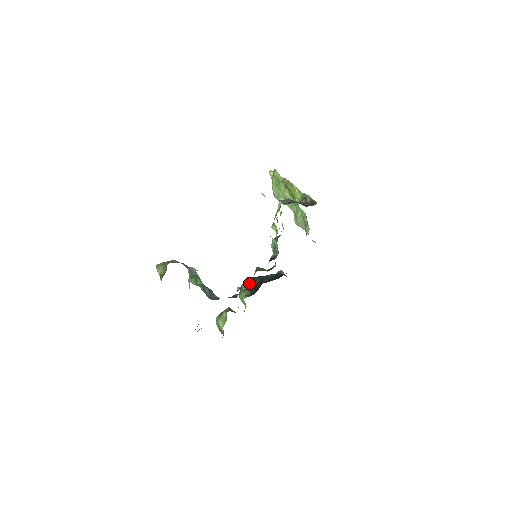
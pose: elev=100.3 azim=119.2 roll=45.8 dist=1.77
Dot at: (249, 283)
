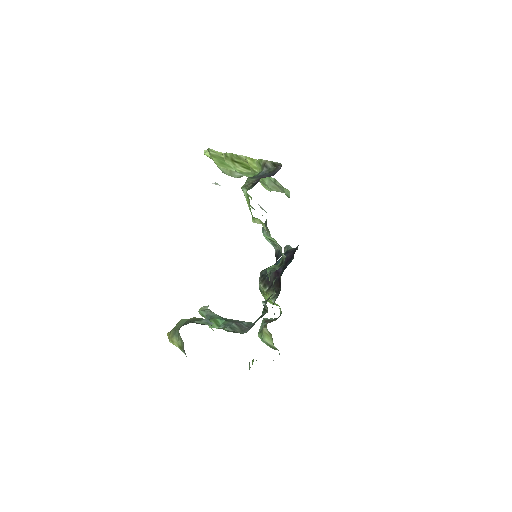
Dot at: (265, 281)
